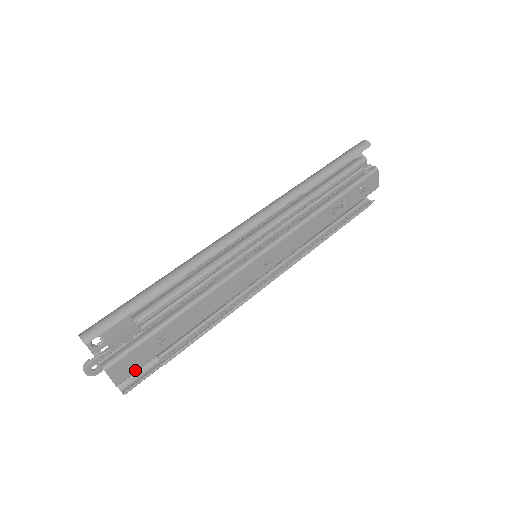
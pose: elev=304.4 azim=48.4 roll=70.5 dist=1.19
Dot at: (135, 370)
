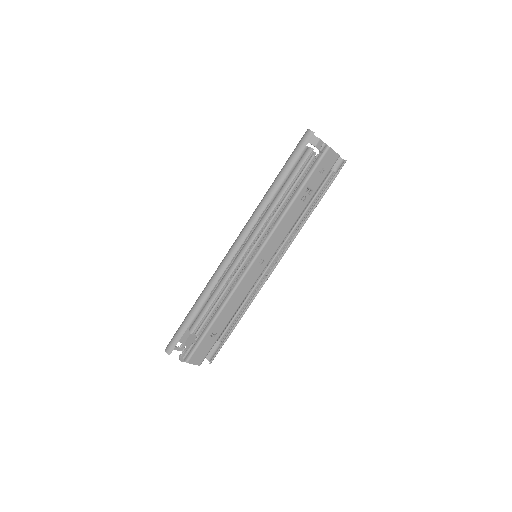
Dot at: (206, 354)
